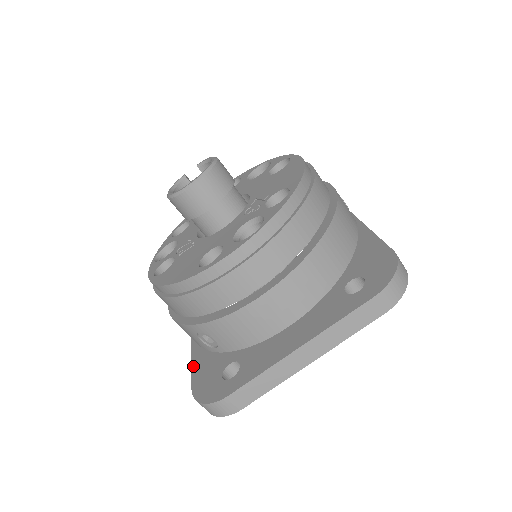
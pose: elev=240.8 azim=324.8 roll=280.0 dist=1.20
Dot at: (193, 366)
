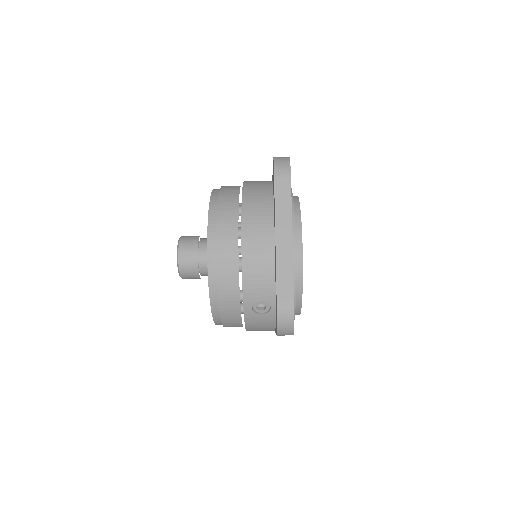
Dot at: occluded
